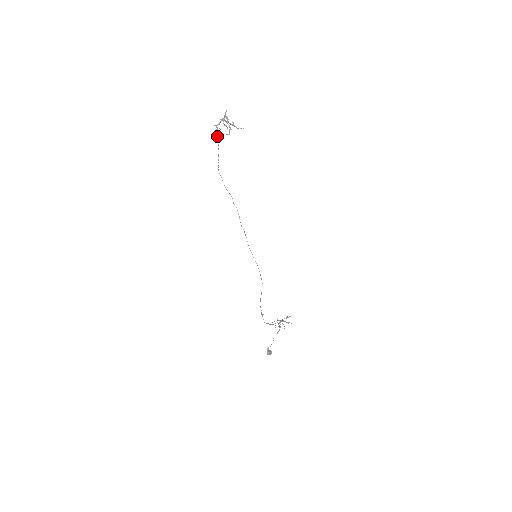
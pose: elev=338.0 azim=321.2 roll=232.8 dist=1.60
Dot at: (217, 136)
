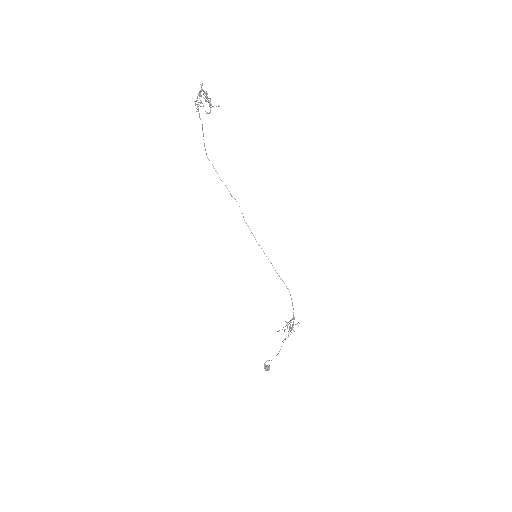
Dot at: (199, 115)
